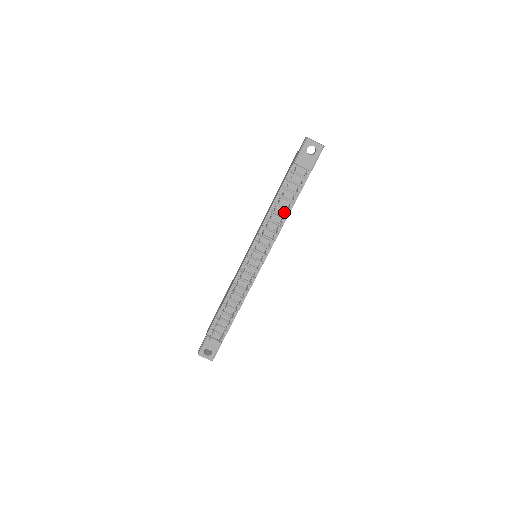
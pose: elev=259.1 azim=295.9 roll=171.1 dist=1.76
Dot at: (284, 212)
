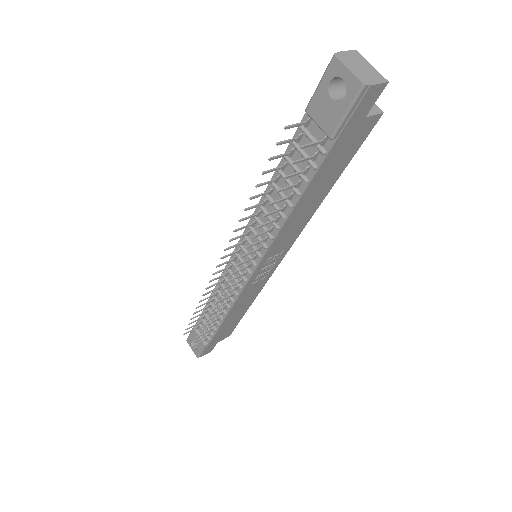
Dot at: (284, 205)
